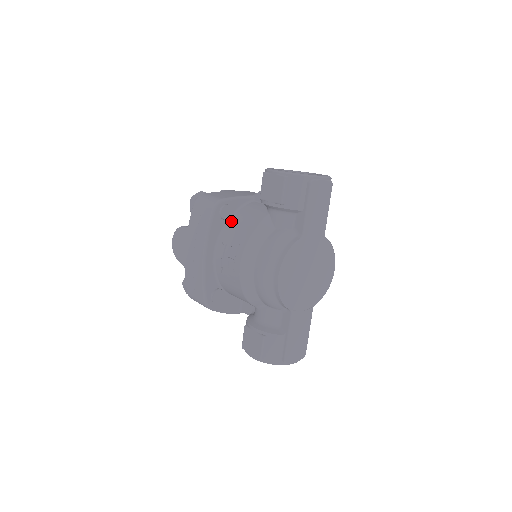
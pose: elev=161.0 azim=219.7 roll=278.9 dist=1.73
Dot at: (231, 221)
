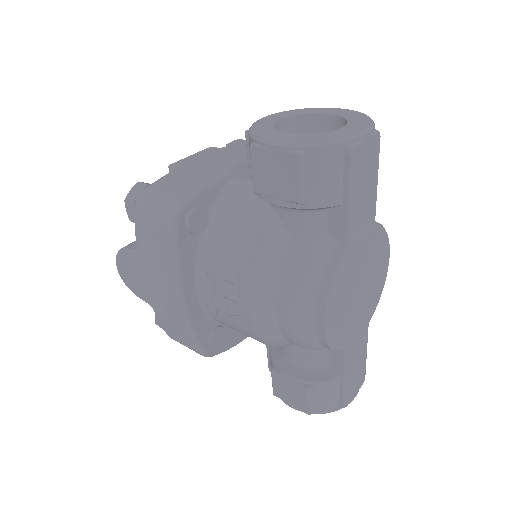
Dot at: (208, 230)
